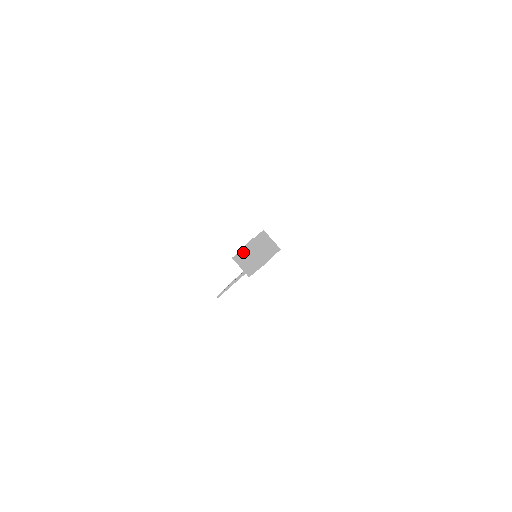
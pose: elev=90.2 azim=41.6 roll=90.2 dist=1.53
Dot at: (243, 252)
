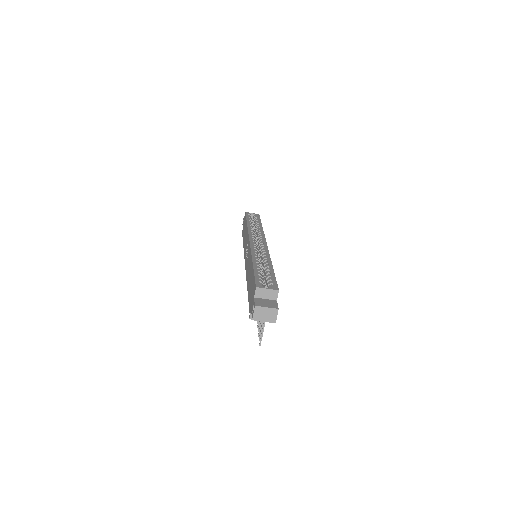
Dot at: (256, 320)
